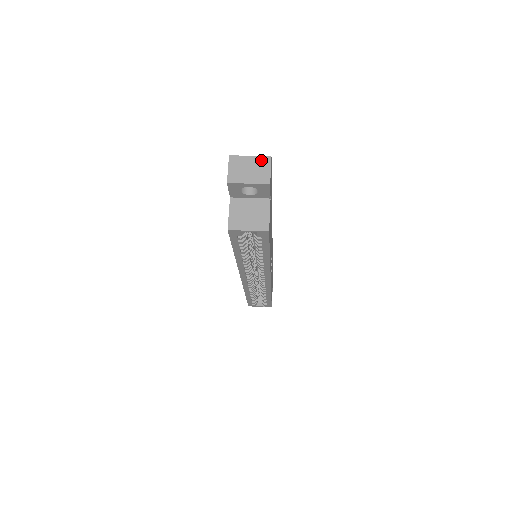
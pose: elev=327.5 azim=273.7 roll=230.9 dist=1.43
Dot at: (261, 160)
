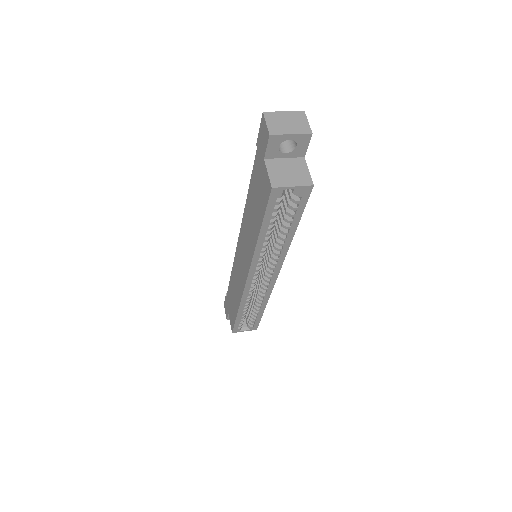
Dot at: (296, 114)
